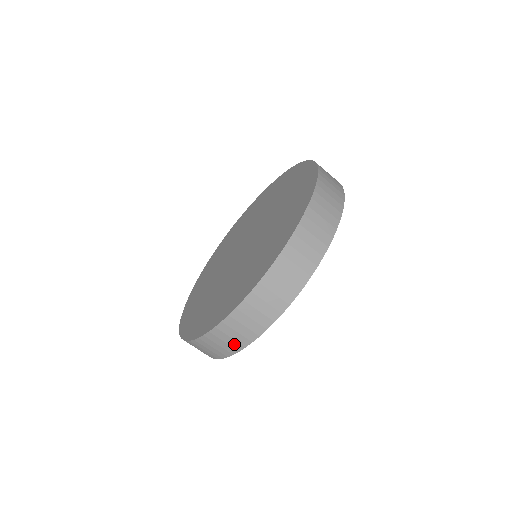
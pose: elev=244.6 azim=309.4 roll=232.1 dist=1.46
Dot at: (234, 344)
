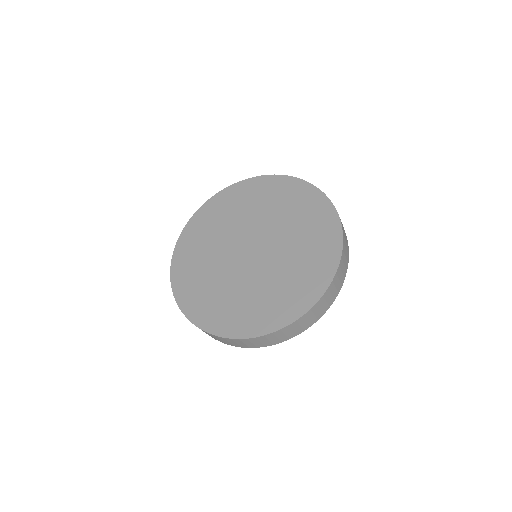
Dot at: (221, 341)
